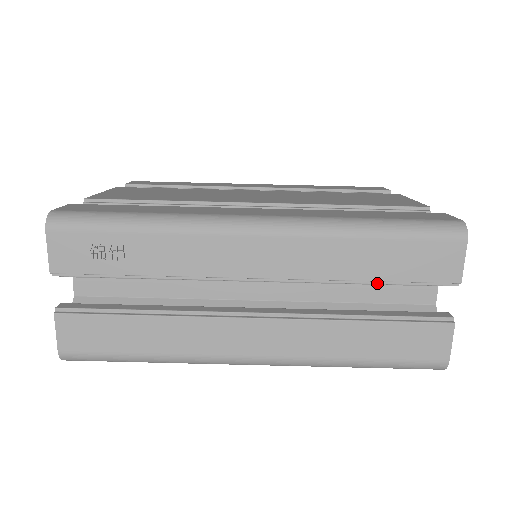
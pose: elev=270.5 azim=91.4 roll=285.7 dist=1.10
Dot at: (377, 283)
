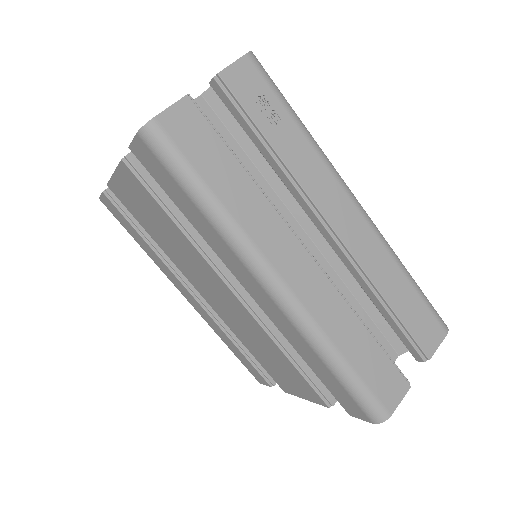
Dot at: (389, 312)
